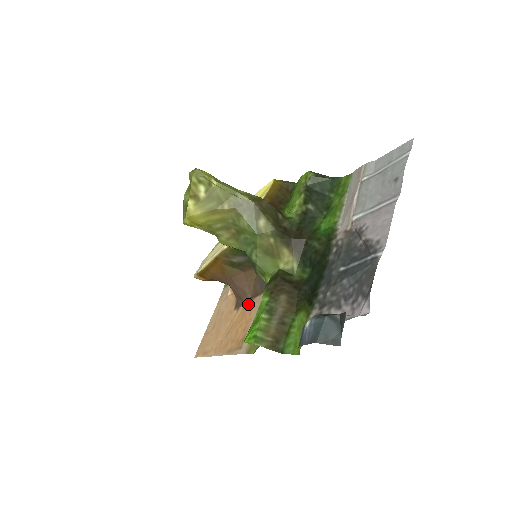
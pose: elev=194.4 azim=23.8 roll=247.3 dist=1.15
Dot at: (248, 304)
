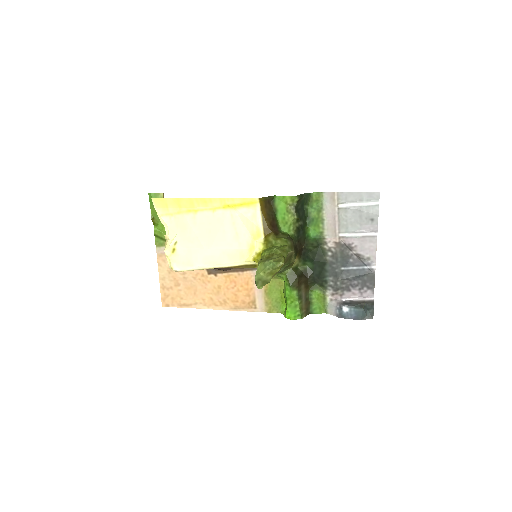
Dot at: (235, 275)
